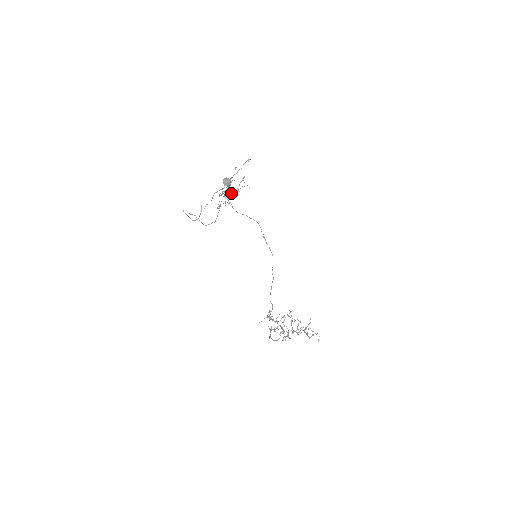
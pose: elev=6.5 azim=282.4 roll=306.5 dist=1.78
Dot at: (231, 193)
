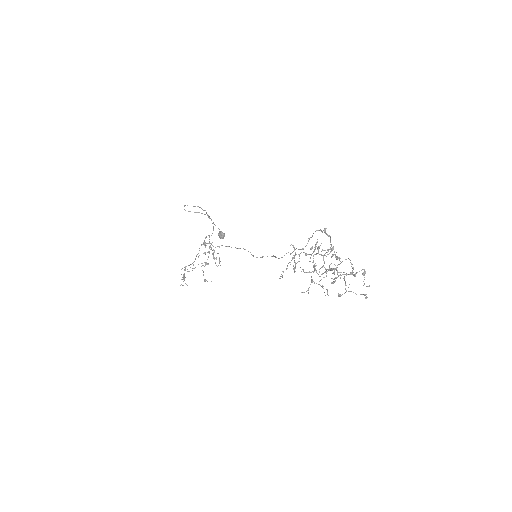
Dot at: occluded
